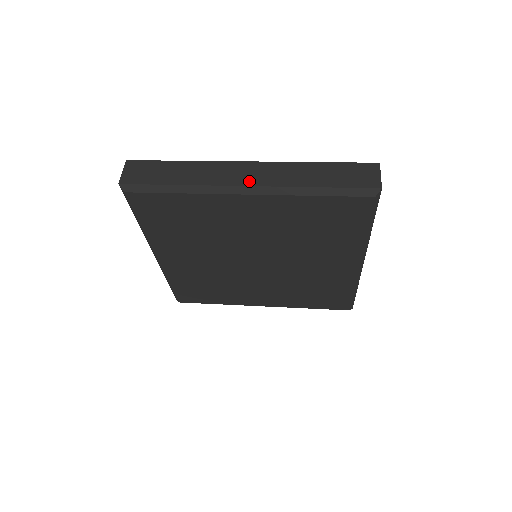
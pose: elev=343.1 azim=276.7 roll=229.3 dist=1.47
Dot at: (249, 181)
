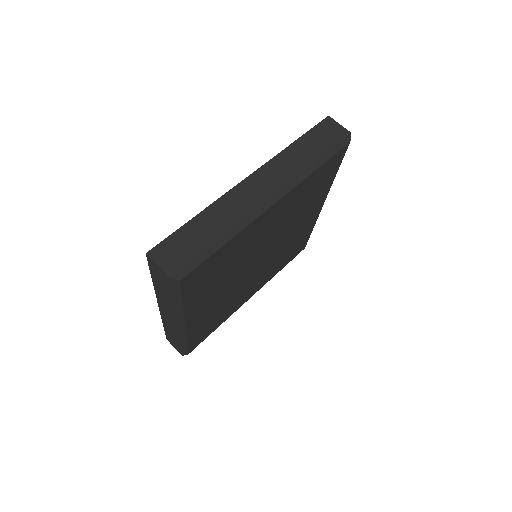
Dot at: (268, 191)
